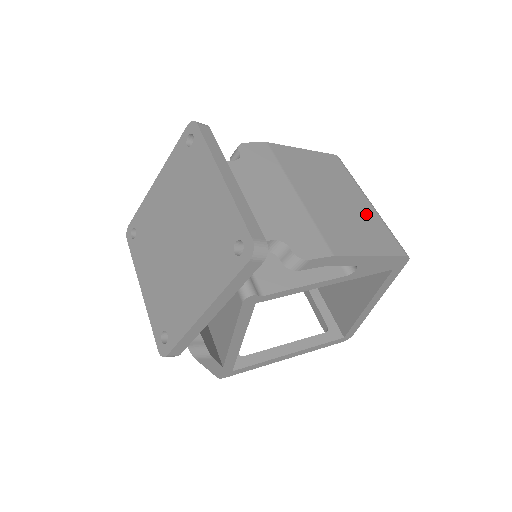
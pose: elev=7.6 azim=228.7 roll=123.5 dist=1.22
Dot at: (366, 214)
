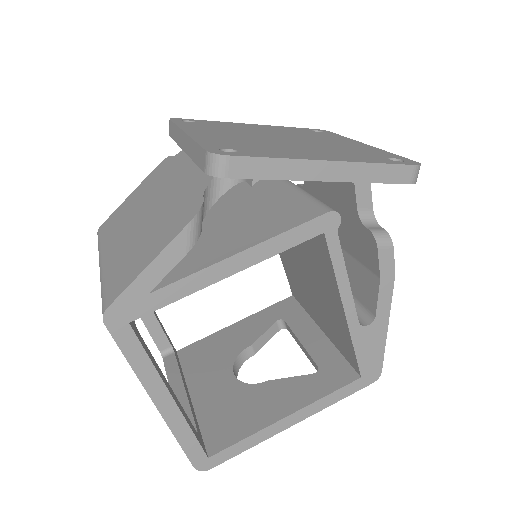
Dot at: occluded
